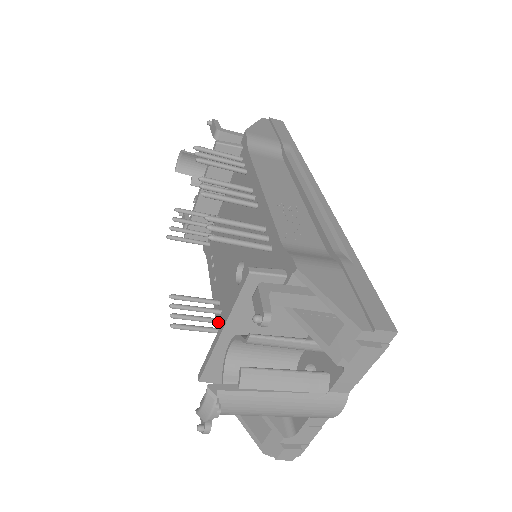
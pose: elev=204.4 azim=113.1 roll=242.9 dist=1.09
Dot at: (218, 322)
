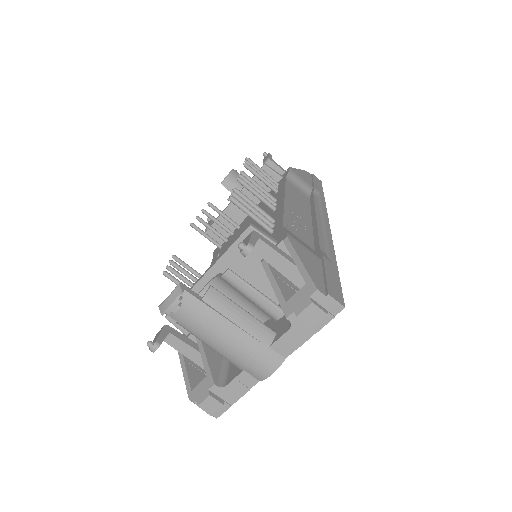
Dot at: occluded
